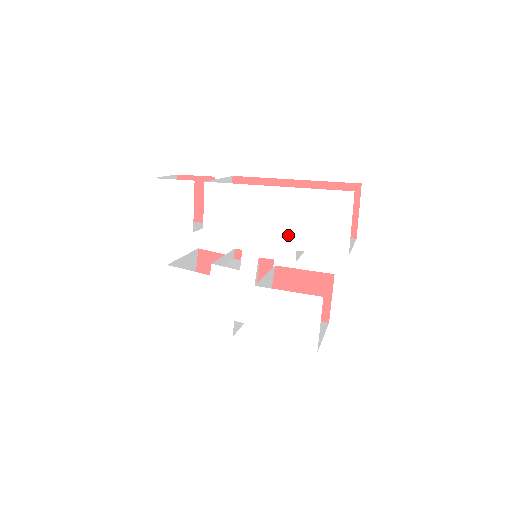
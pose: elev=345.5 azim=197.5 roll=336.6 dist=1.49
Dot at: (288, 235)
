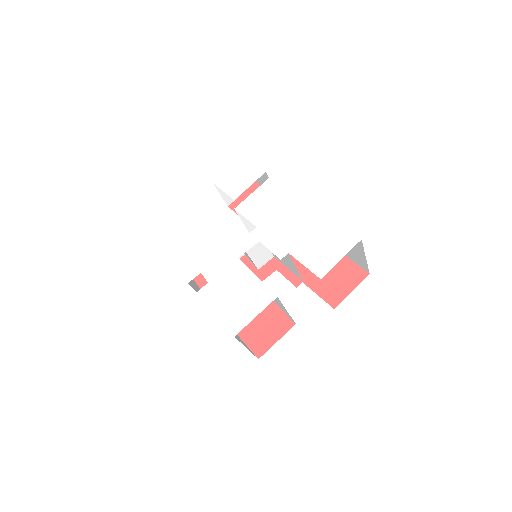
Dot at: (292, 239)
